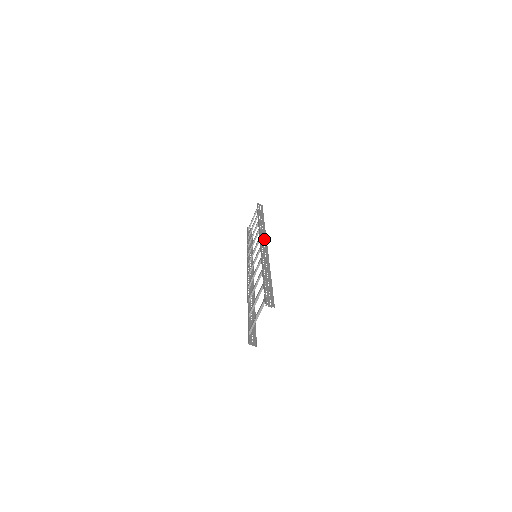
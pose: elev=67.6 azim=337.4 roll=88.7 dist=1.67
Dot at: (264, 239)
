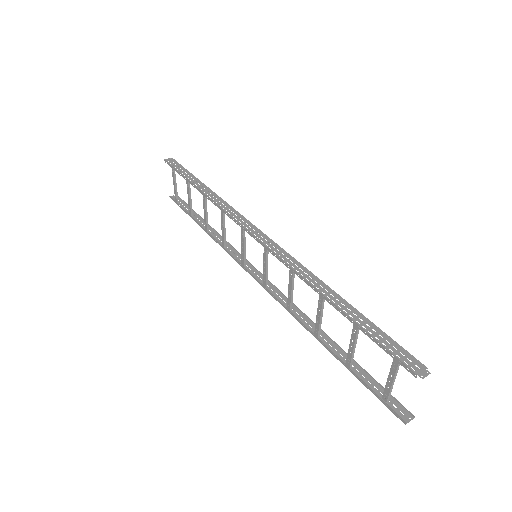
Dot at: (253, 228)
